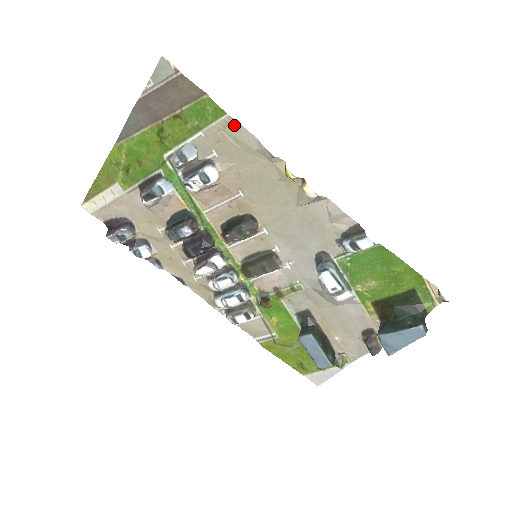
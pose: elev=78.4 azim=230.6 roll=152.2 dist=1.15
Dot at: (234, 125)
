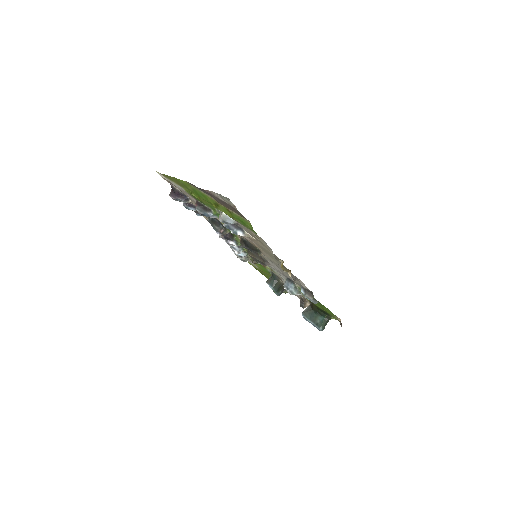
Dot at: (261, 238)
